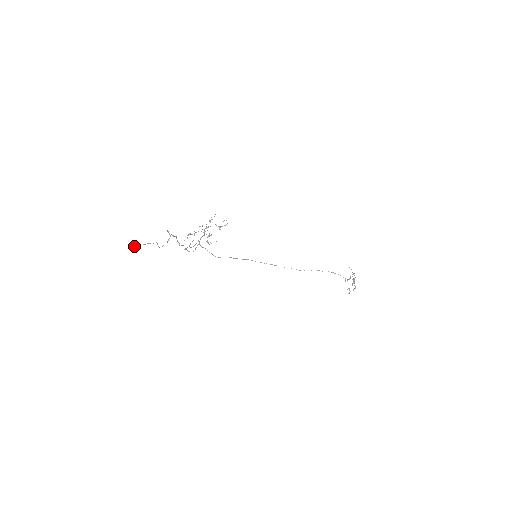
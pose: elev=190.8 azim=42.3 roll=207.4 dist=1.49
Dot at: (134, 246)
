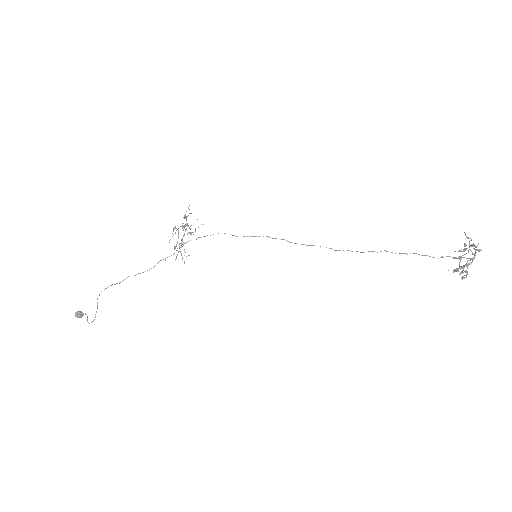
Dot at: (76, 316)
